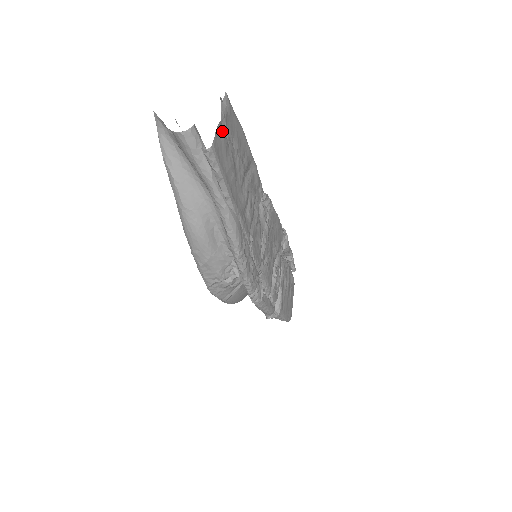
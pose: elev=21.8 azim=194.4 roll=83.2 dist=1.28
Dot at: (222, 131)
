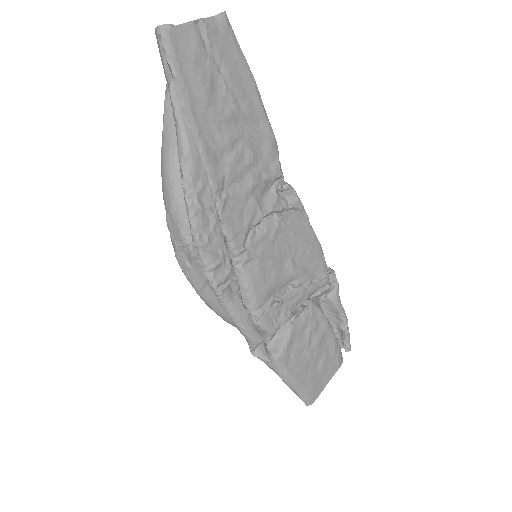
Dot at: (196, 35)
